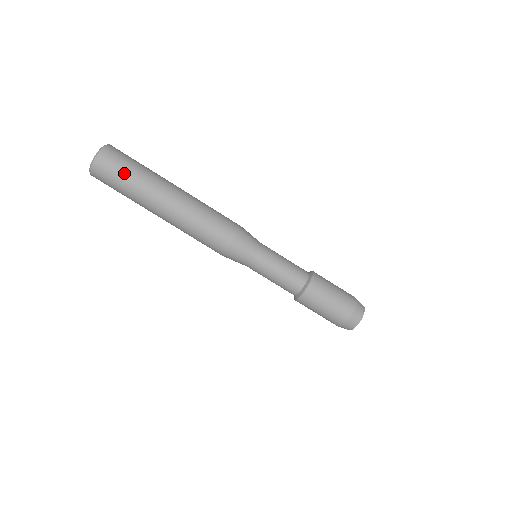
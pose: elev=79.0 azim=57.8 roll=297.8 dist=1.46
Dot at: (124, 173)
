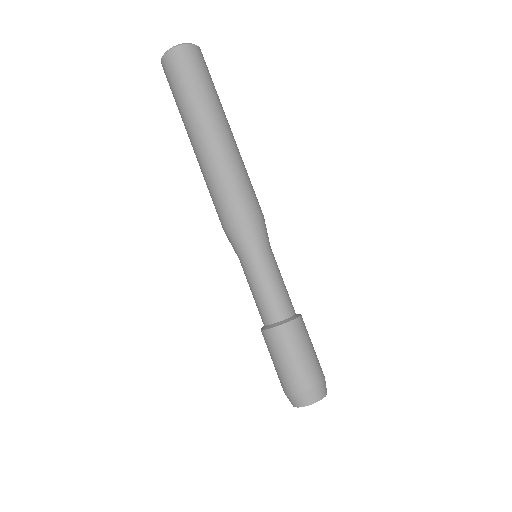
Dot at: (183, 83)
